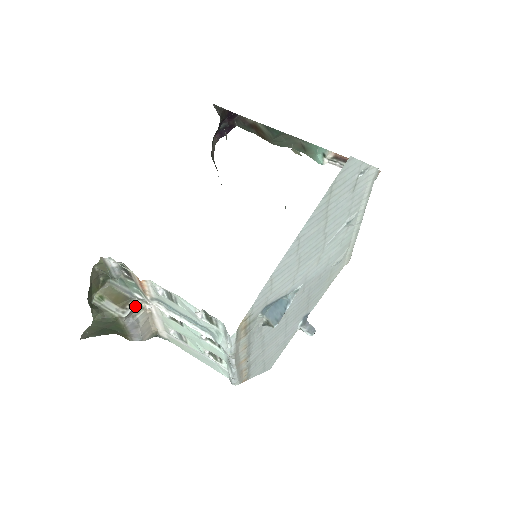
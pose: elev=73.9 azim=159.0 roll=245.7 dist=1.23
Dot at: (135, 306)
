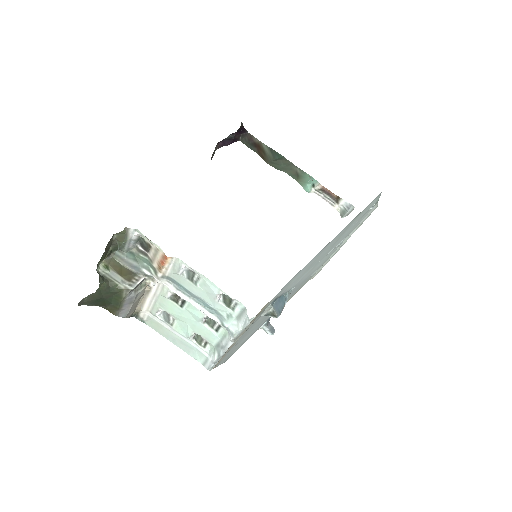
Dot at: (141, 281)
